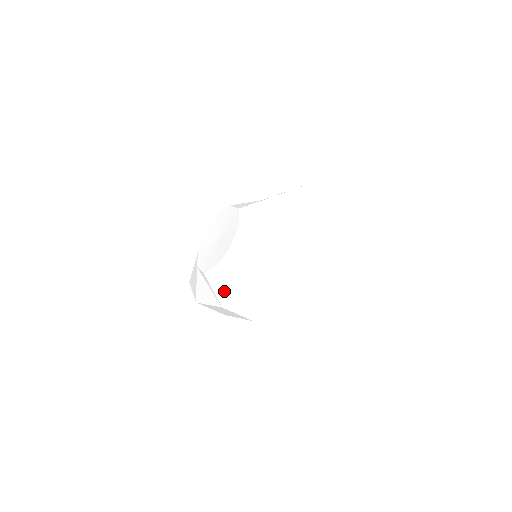
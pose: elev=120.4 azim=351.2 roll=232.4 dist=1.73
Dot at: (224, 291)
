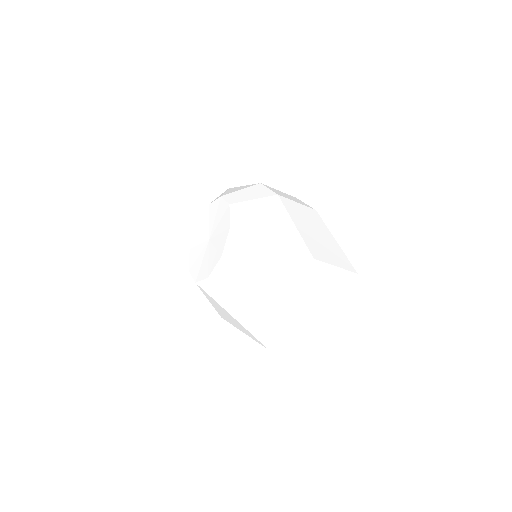
Dot at: occluded
